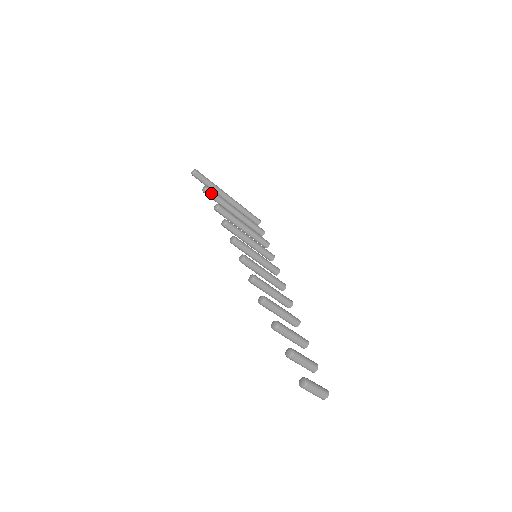
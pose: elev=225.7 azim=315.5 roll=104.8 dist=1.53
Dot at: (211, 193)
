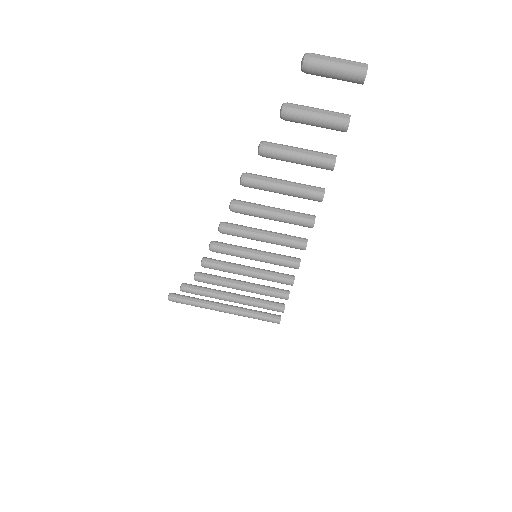
Dot at: (191, 286)
